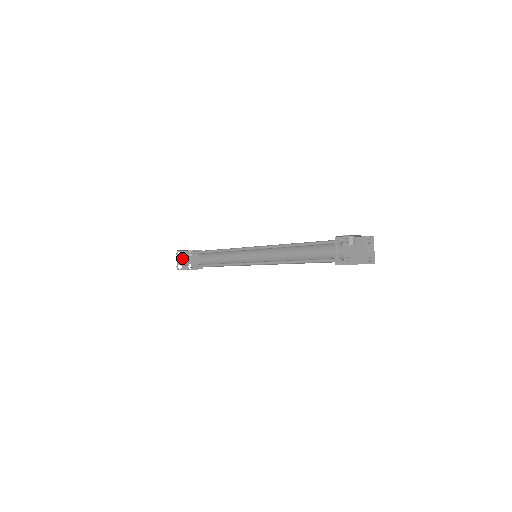
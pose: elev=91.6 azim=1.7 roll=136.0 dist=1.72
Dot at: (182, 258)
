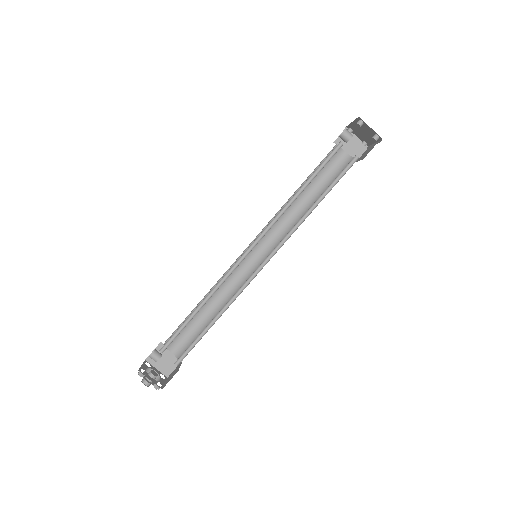
Dot at: (149, 375)
